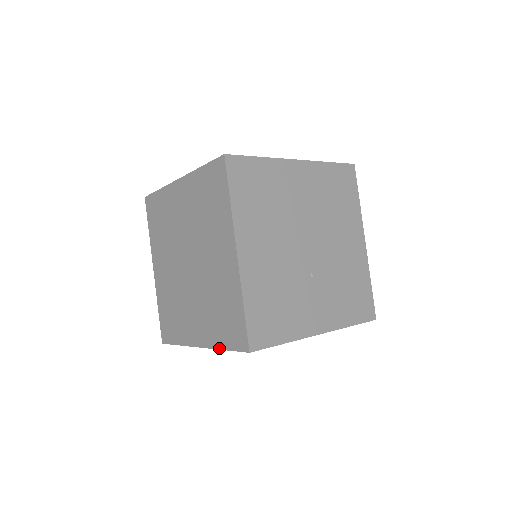
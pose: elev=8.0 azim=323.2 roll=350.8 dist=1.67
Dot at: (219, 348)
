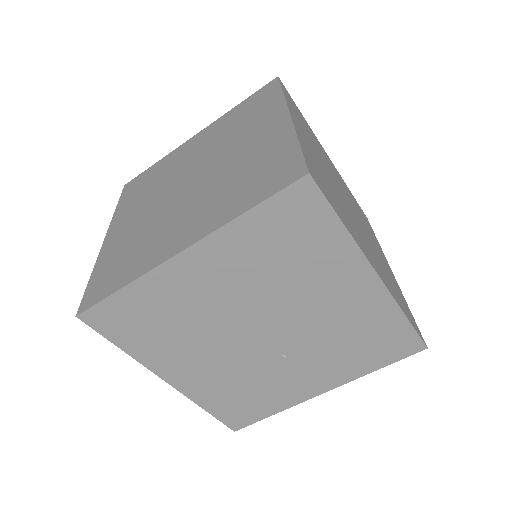
Dot at: occluded
